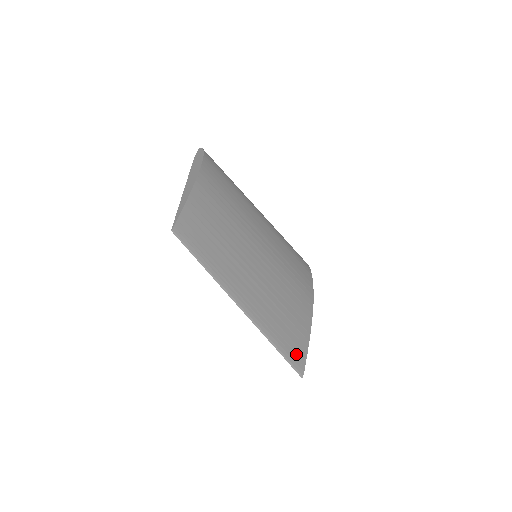
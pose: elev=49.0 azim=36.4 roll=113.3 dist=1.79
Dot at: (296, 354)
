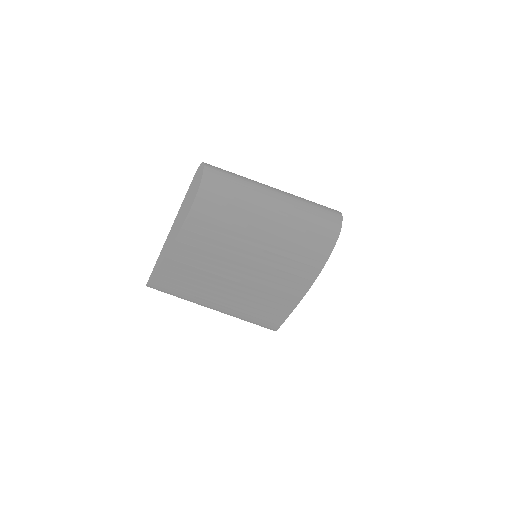
Dot at: (274, 321)
